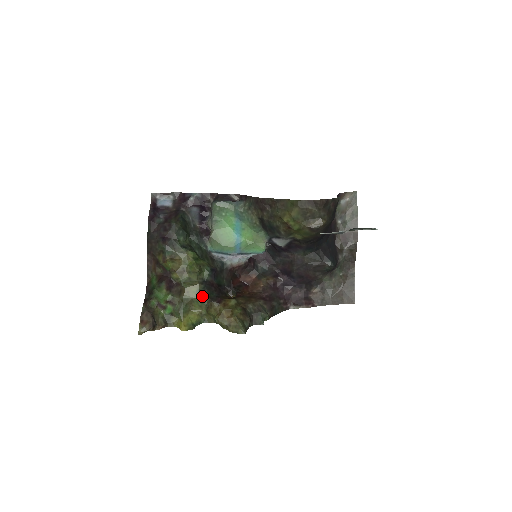
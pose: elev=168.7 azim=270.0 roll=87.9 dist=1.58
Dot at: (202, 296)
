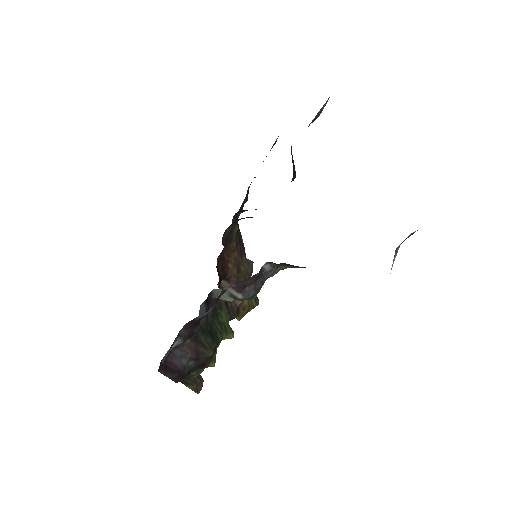
Dot at: occluded
